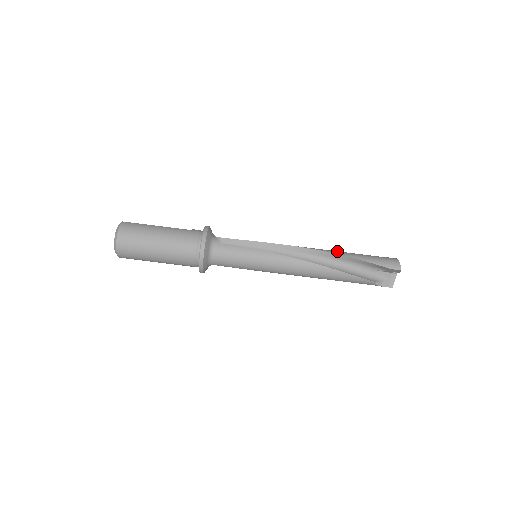
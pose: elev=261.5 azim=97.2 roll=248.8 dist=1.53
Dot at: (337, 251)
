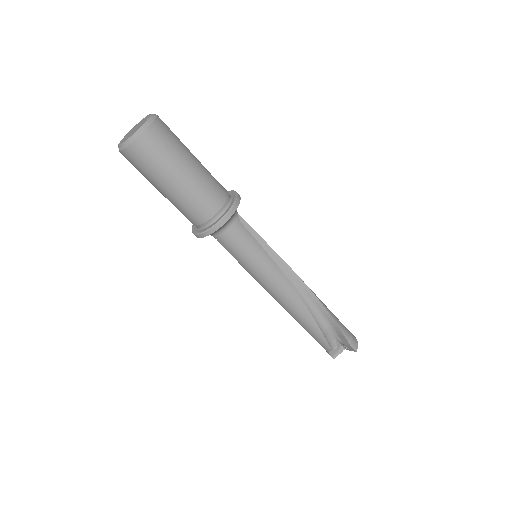
Dot at: occluded
